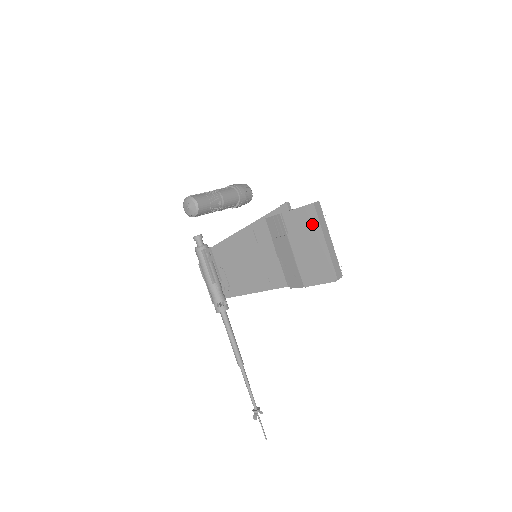
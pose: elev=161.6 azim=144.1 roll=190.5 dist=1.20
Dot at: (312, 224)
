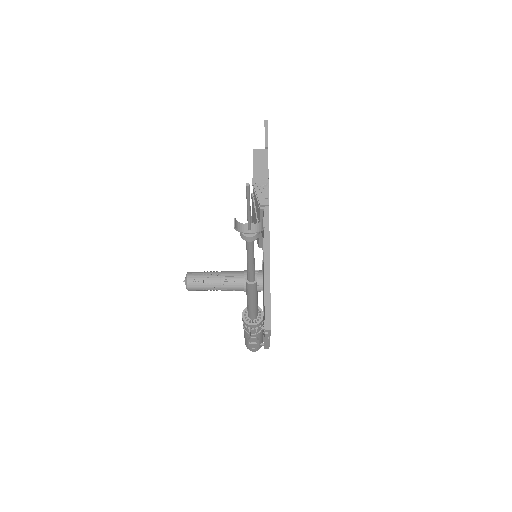
Dot at: occluded
